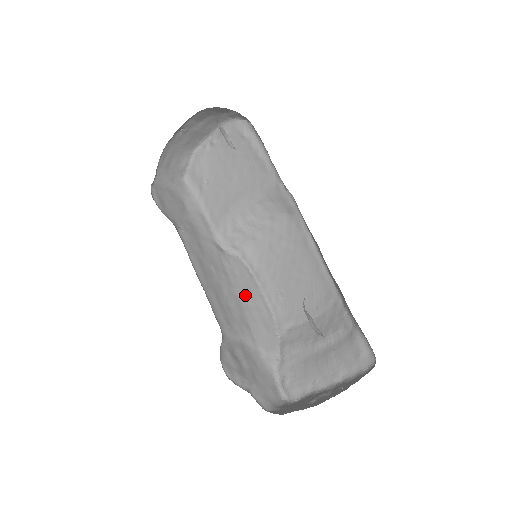
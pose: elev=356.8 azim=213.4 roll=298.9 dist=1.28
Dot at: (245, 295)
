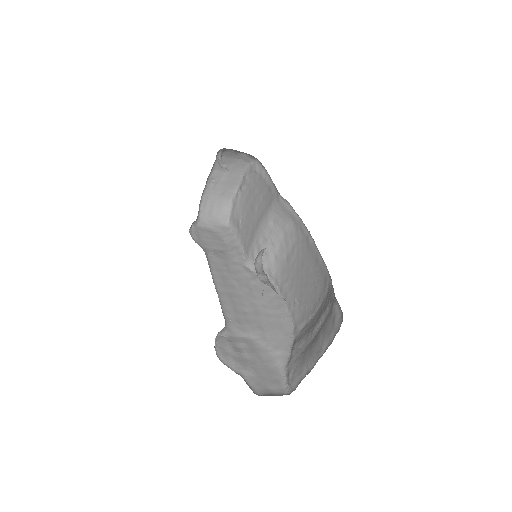
Dot at: (266, 305)
